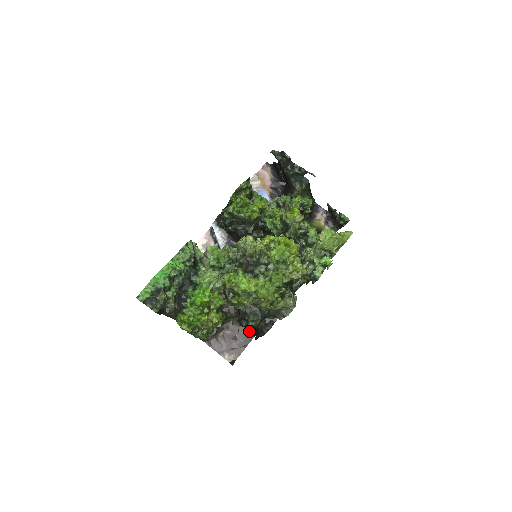
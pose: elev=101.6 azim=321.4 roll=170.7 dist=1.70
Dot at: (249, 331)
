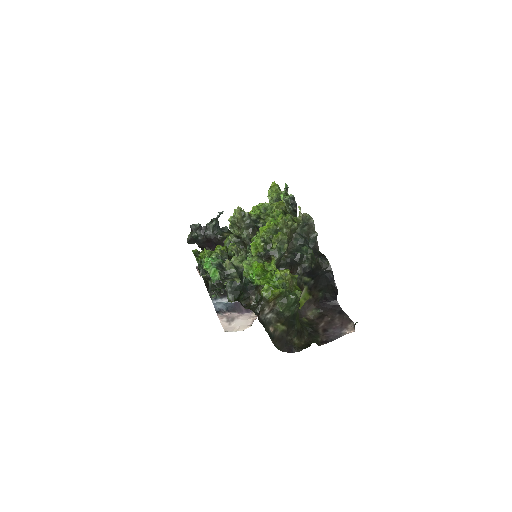
Dot at: (330, 307)
